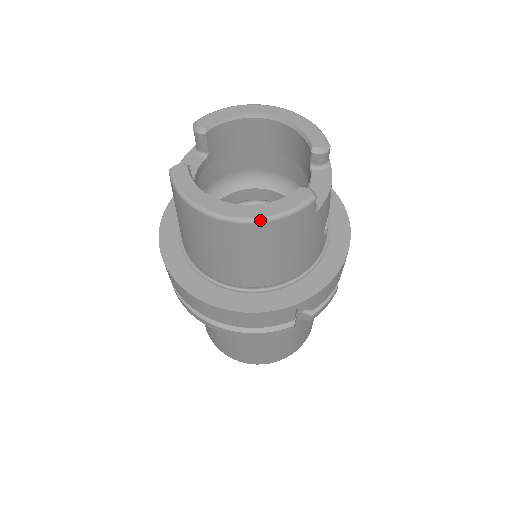
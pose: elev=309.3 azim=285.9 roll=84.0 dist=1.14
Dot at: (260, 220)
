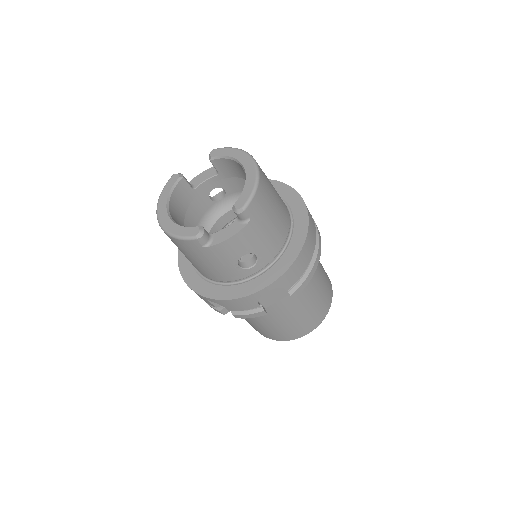
Dot at: (165, 232)
